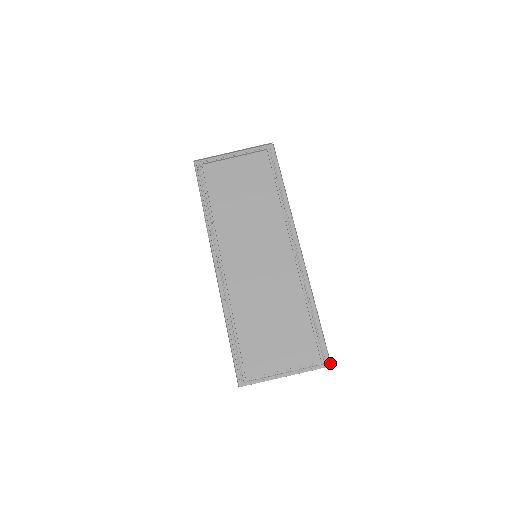
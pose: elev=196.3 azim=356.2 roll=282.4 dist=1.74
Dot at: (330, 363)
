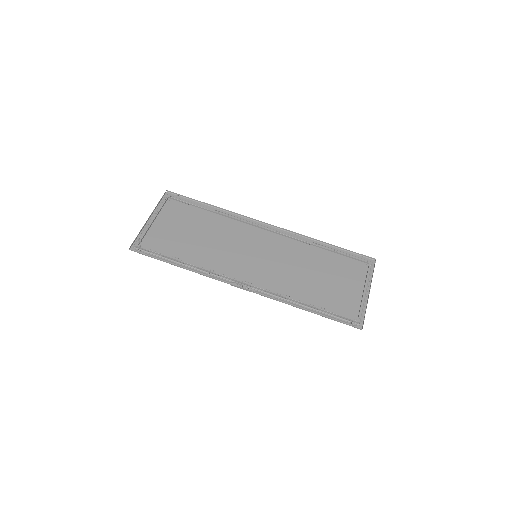
Dot at: (373, 259)
